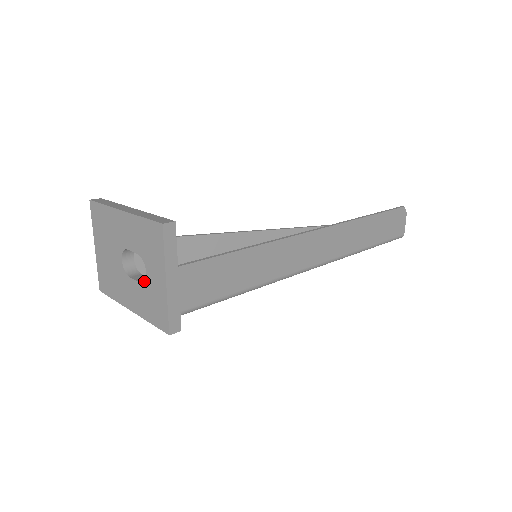
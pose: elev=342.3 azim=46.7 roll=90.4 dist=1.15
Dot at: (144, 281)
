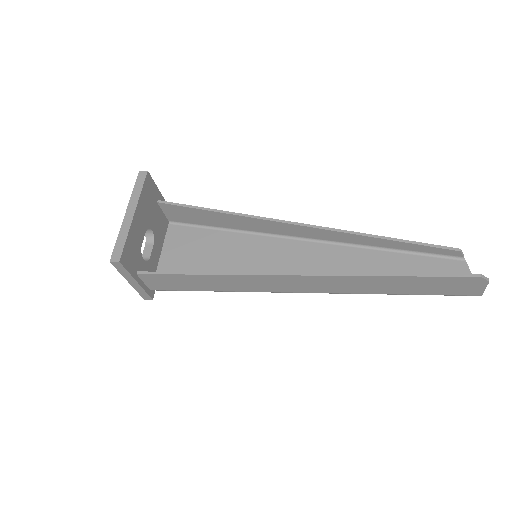
Dot at: occluded
